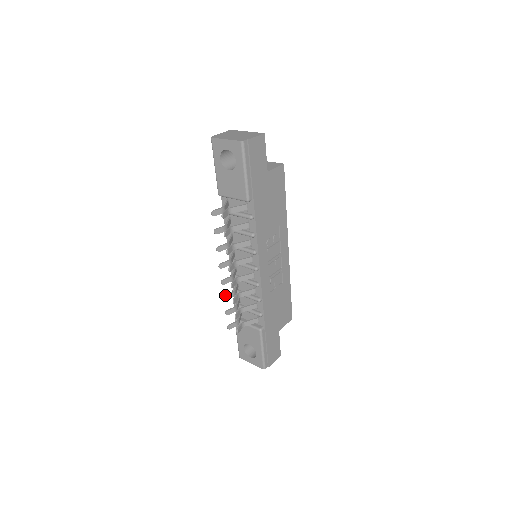
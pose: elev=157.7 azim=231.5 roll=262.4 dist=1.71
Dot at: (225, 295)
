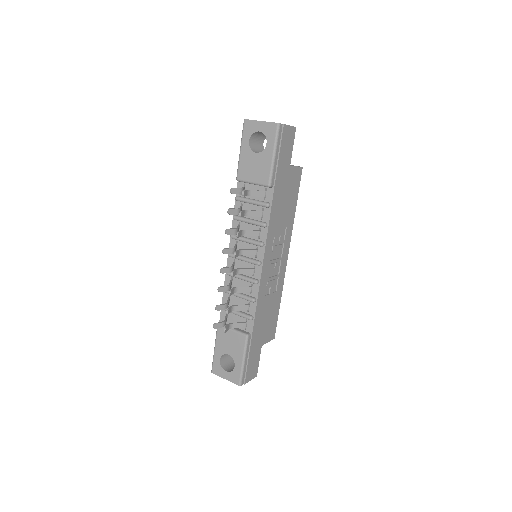
Dot at: (220, 286)
